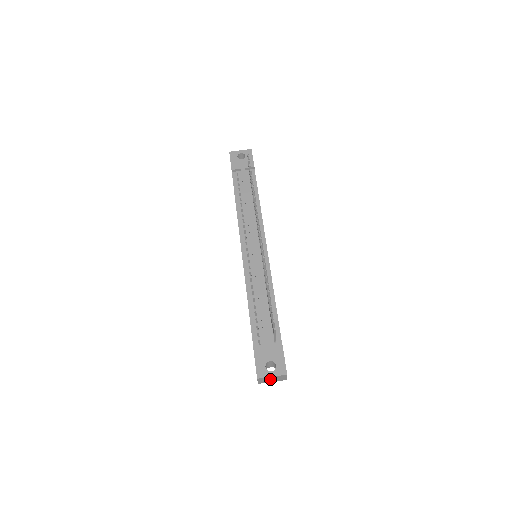
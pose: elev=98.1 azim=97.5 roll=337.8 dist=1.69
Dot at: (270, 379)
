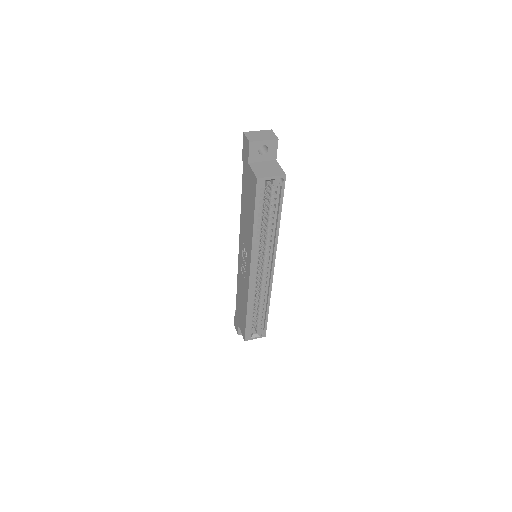
Dot at: (258, 136)
